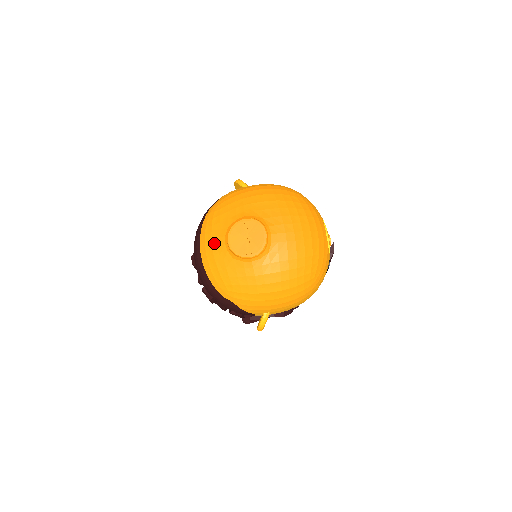
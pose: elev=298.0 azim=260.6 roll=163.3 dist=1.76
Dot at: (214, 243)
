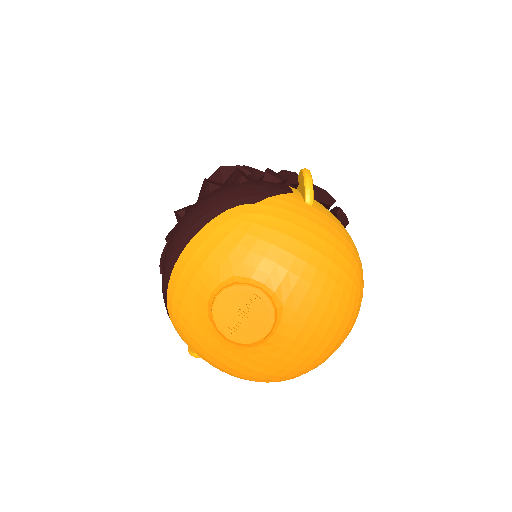
Dot at: (201, 273)
